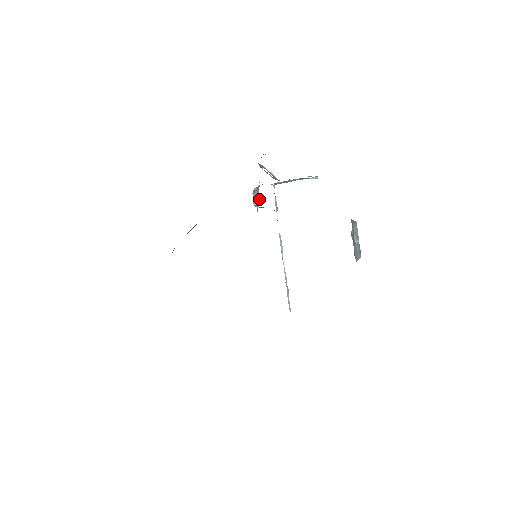
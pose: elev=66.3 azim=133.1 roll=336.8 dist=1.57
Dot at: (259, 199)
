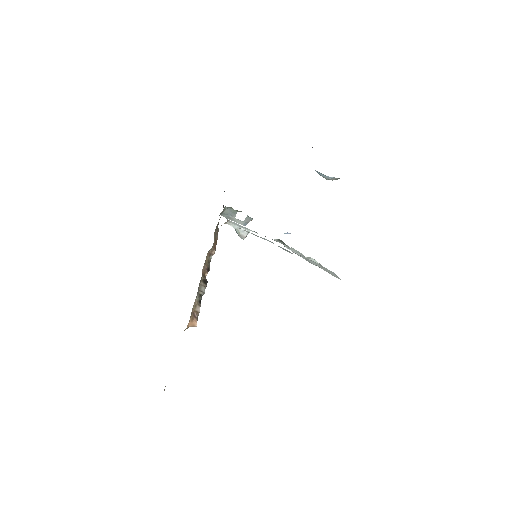
Dot at: occluded
